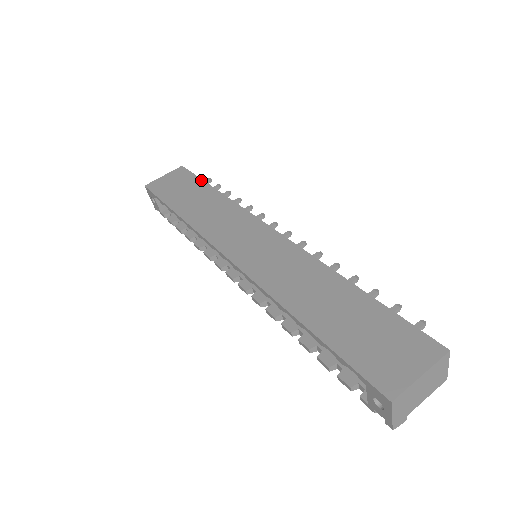
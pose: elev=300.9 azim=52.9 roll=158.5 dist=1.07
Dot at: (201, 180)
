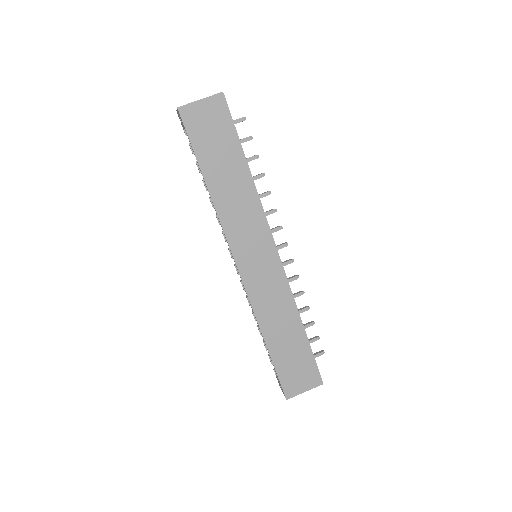
Dot at: (238, 139)
